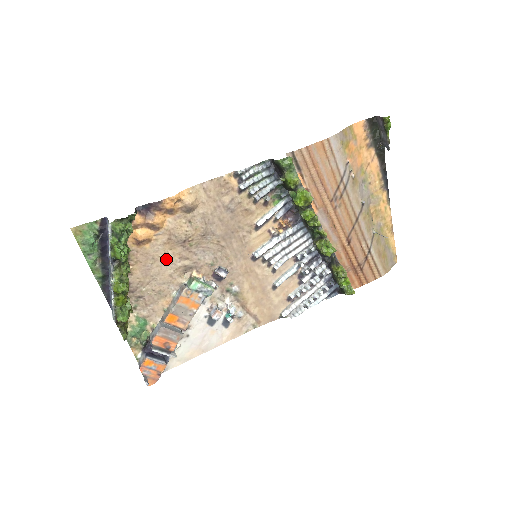
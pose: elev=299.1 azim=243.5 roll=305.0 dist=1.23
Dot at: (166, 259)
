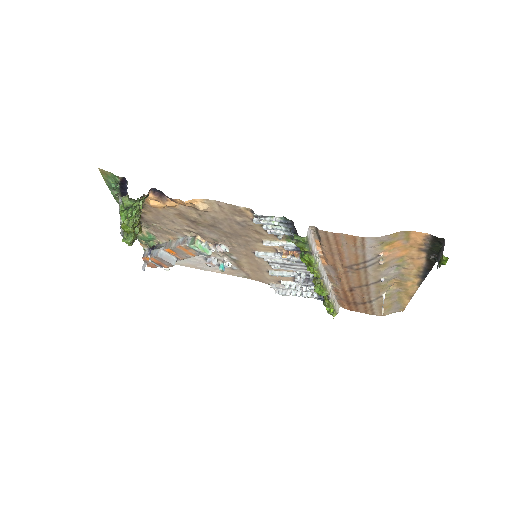
Dot at: (175, 221)
